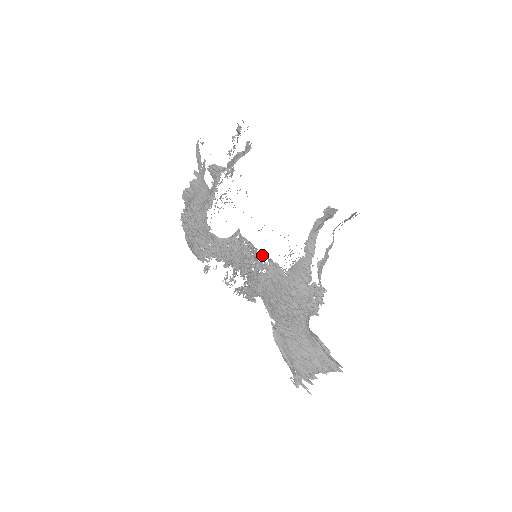
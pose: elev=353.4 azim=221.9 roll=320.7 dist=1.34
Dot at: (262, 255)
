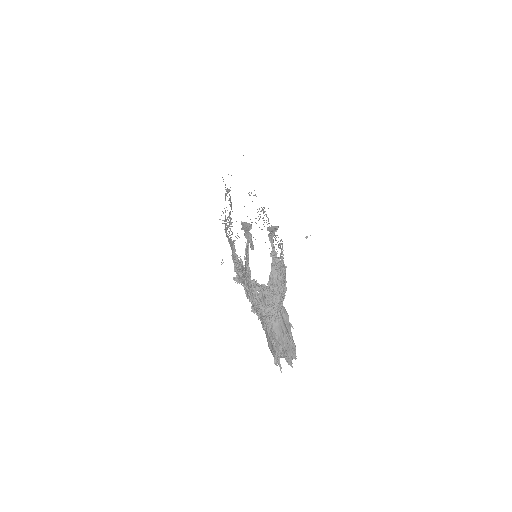
Dot at: (236, 255)
